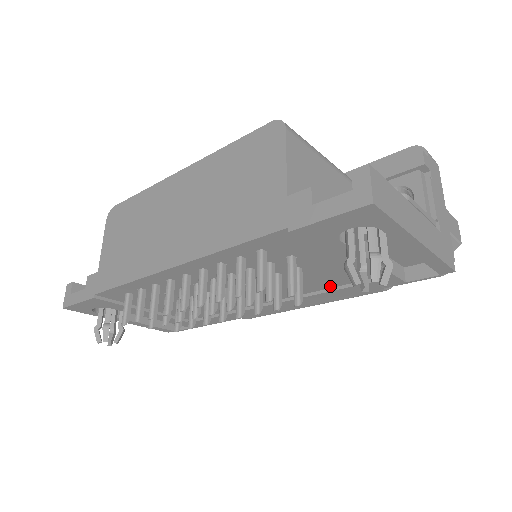
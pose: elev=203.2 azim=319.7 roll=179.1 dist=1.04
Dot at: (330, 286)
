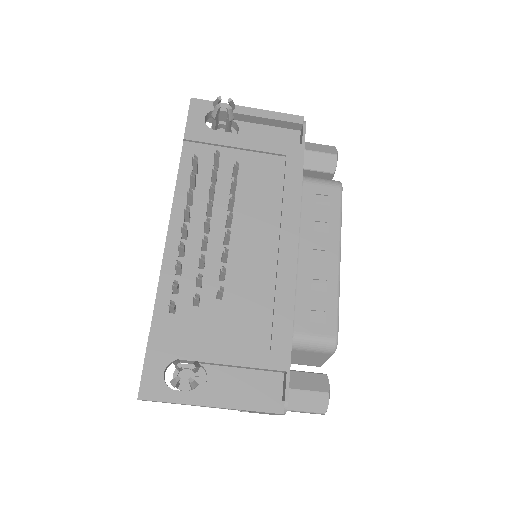
Dot at: (280, 186)
